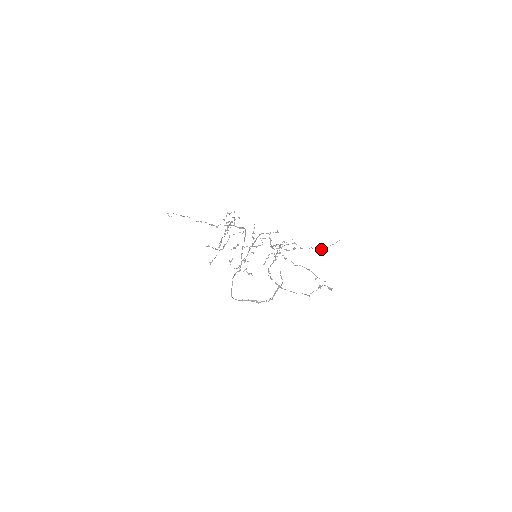
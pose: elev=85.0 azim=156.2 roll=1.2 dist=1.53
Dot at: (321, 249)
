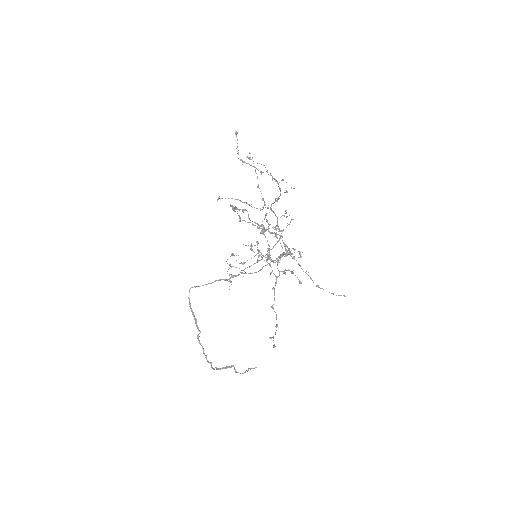
Dot at: occluded
